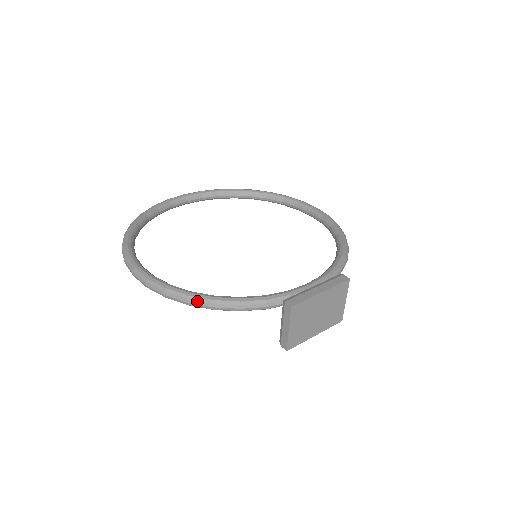
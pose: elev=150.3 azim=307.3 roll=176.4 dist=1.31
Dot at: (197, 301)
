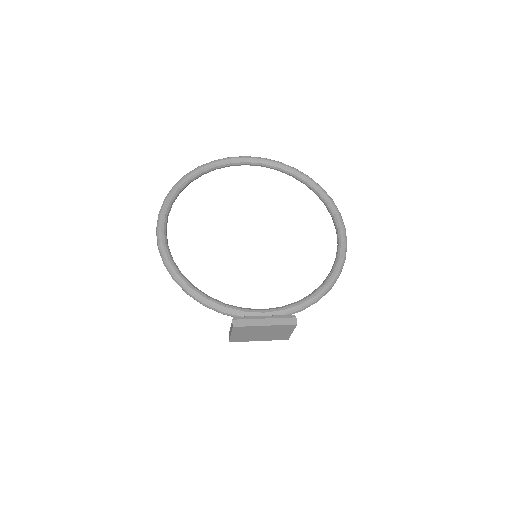
Dot at: (179, 283)
